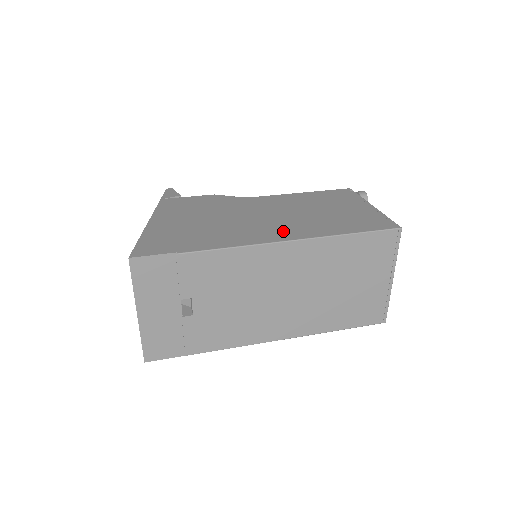
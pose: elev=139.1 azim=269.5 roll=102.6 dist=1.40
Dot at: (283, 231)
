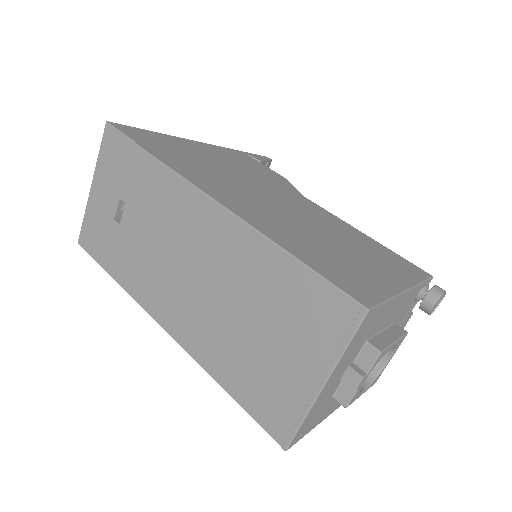
Dot at: (244, 205)
